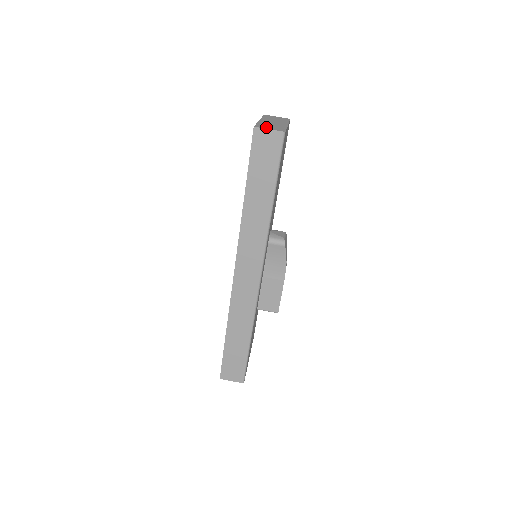
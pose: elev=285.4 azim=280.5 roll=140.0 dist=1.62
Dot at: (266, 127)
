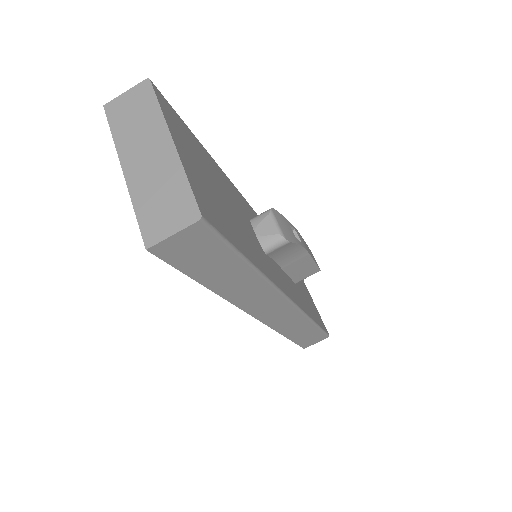
Dot at: (161, 225)
